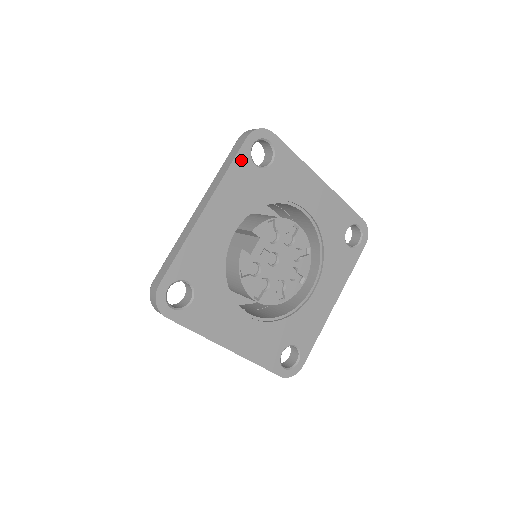
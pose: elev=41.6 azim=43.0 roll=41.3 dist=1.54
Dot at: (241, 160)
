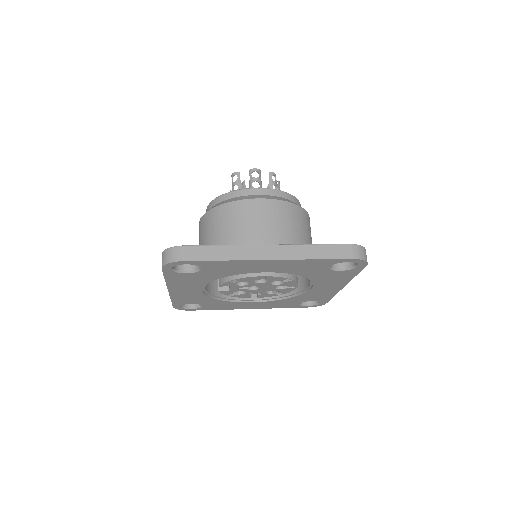
Dot at: (171, 275)
